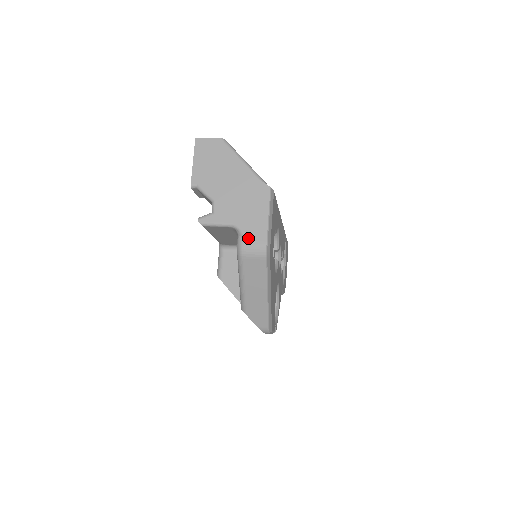
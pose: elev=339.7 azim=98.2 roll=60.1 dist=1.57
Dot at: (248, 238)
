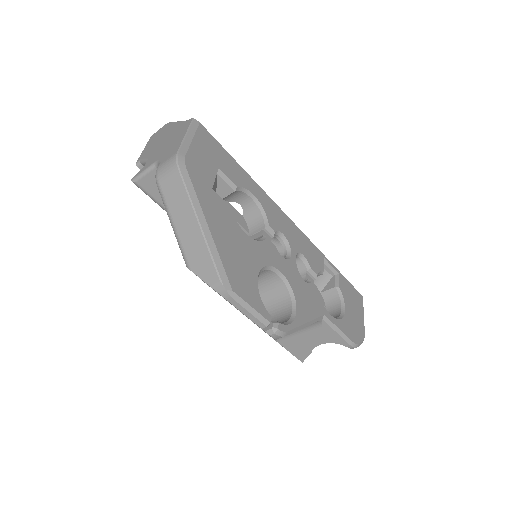
Dot at: (163, 161)
